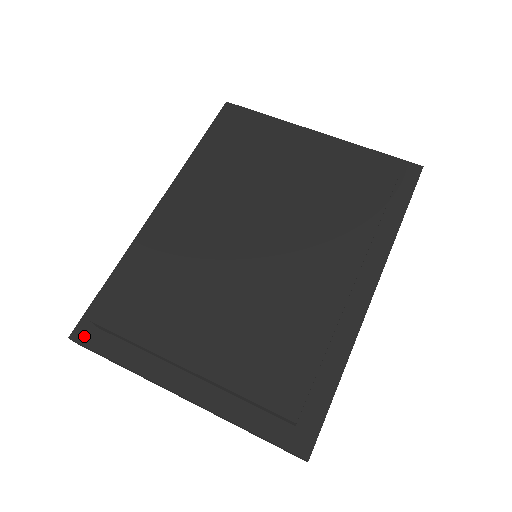
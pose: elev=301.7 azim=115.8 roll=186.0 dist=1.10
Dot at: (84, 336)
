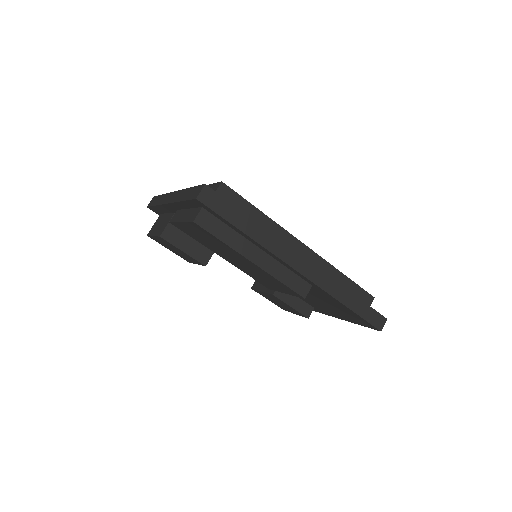
Dot at: occluded
